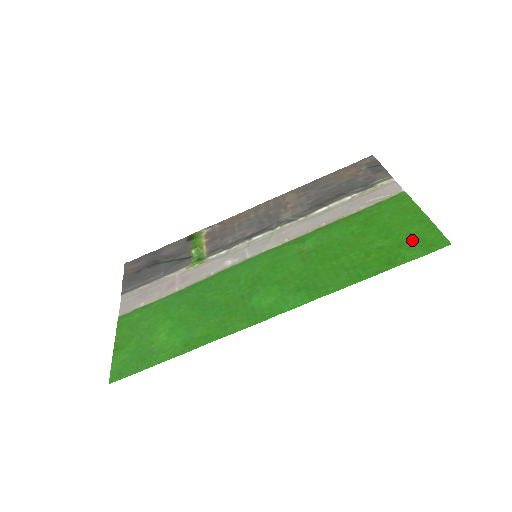
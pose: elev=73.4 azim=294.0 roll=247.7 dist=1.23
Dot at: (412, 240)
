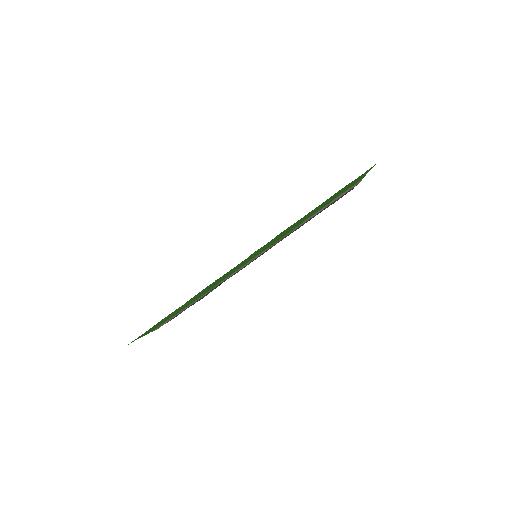
Dot at: occluded
